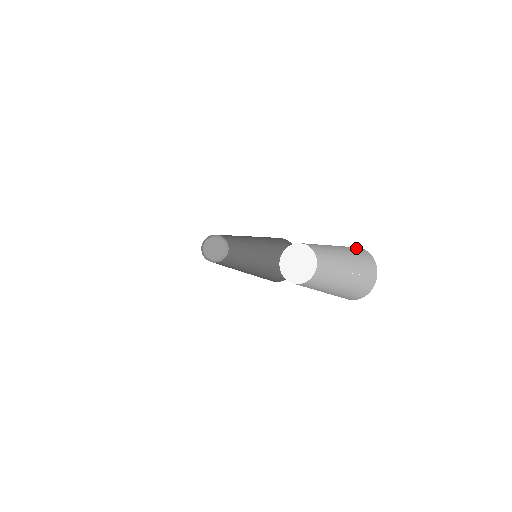
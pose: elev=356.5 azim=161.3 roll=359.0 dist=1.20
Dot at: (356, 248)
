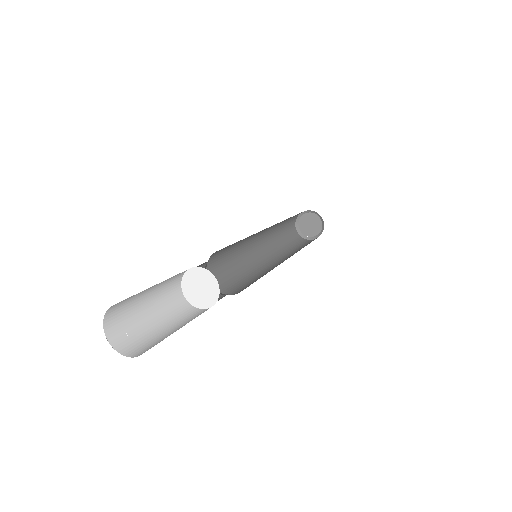
Dot at: occluded
